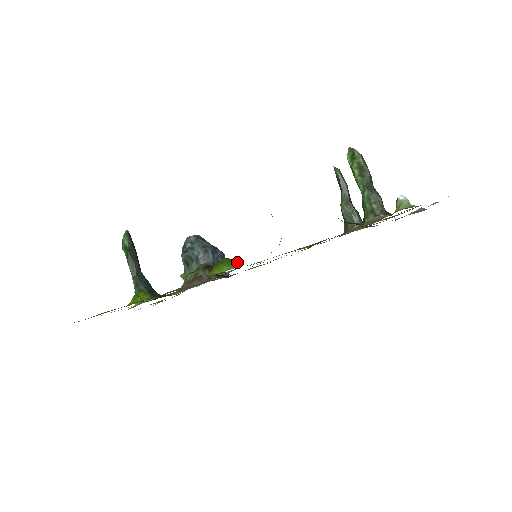
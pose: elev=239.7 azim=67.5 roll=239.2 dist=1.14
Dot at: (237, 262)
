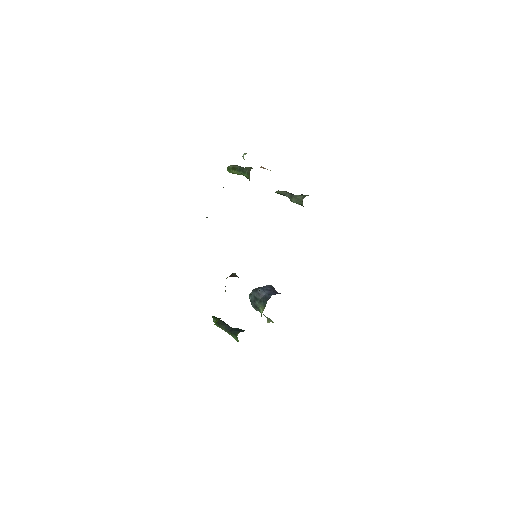
Dot at: occluded
